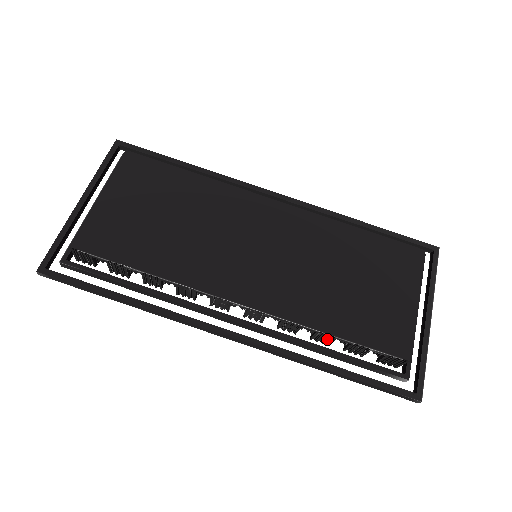
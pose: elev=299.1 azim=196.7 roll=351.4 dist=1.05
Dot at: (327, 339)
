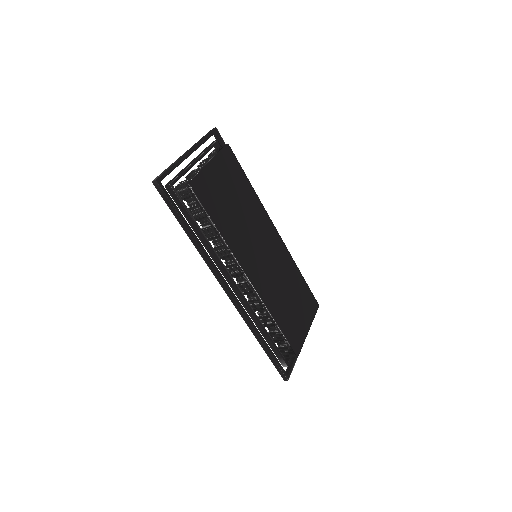
Dot at: (269, 324)
